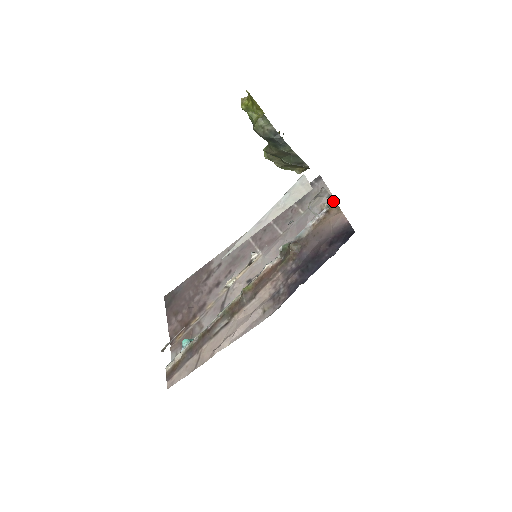
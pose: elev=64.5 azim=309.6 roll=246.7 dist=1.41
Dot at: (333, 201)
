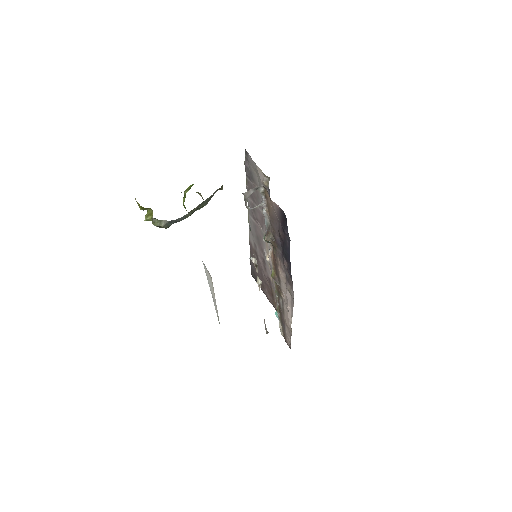
Dot at: (261, 187)
